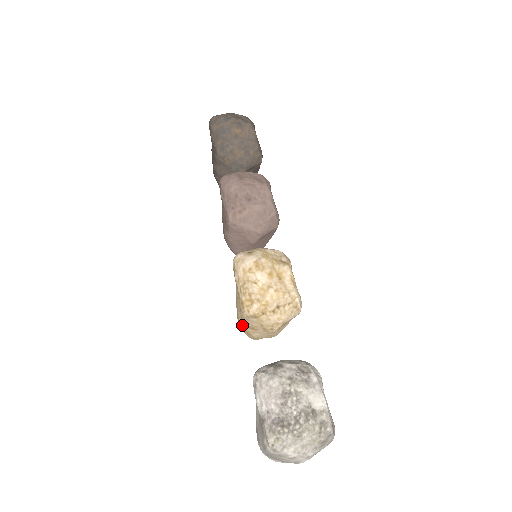
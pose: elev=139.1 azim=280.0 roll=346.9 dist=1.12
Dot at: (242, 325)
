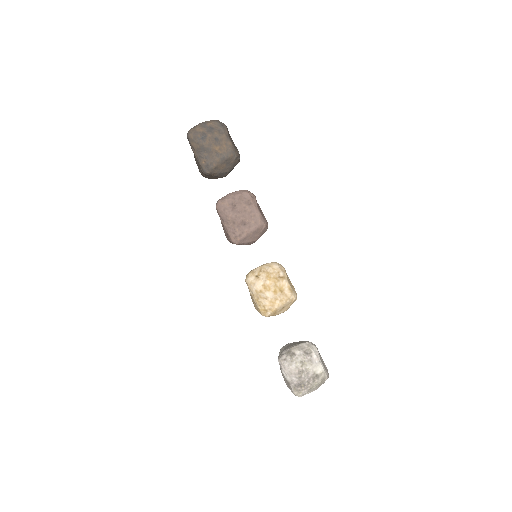
Dot at: occluded
